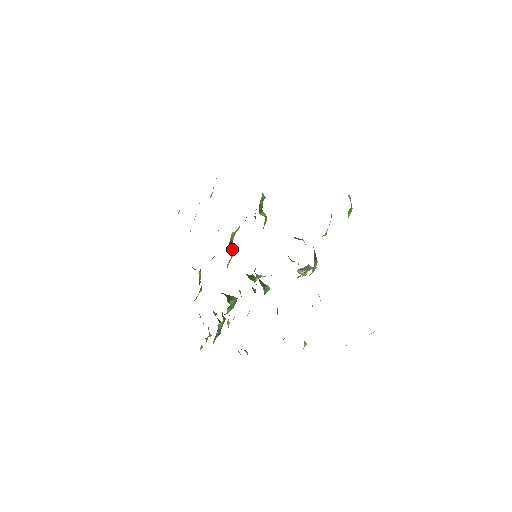
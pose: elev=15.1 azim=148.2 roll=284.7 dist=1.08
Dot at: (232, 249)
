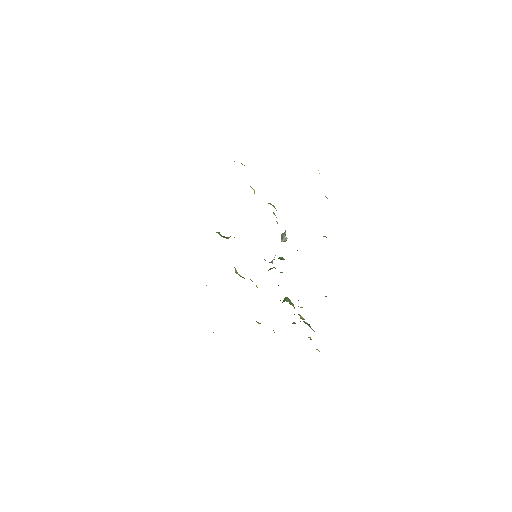
Dot at: occluded
